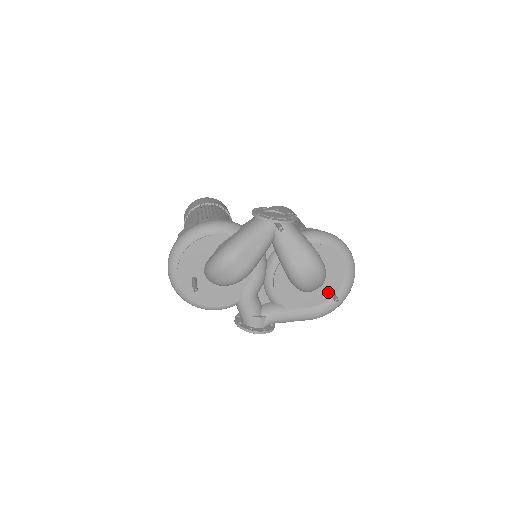
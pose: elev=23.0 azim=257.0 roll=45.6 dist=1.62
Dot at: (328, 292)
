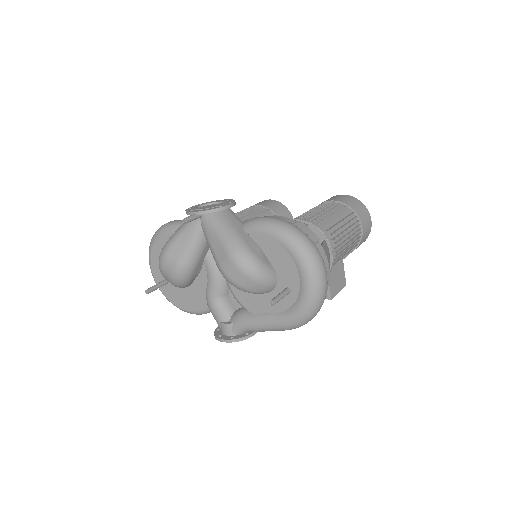
Dot at: (289, 294)
